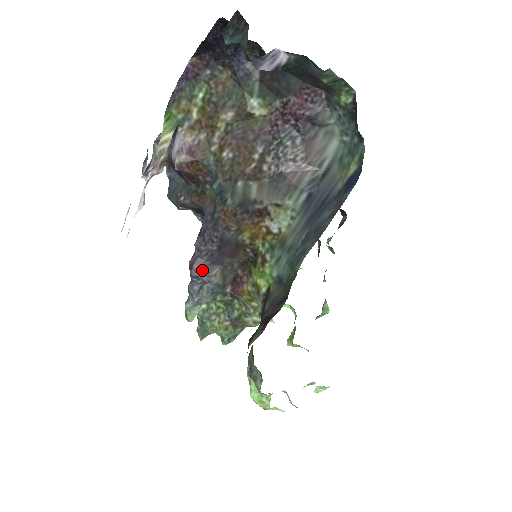
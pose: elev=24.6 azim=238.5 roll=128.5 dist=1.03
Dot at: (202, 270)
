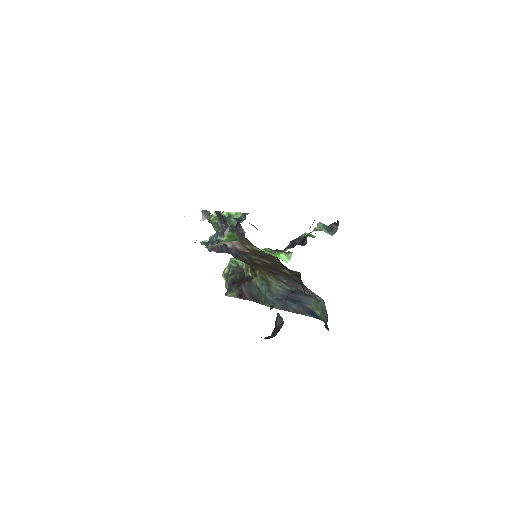
Dot at: (219, 252)
